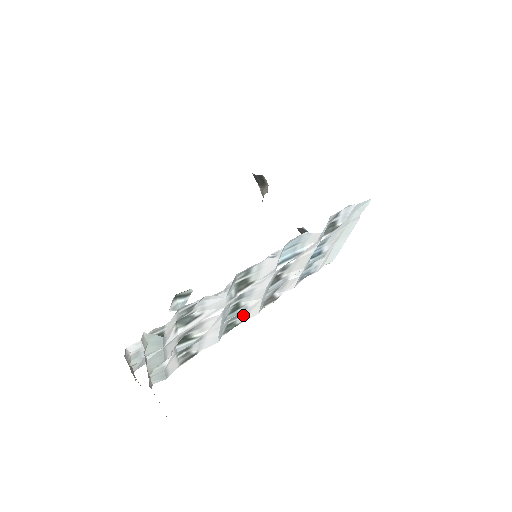
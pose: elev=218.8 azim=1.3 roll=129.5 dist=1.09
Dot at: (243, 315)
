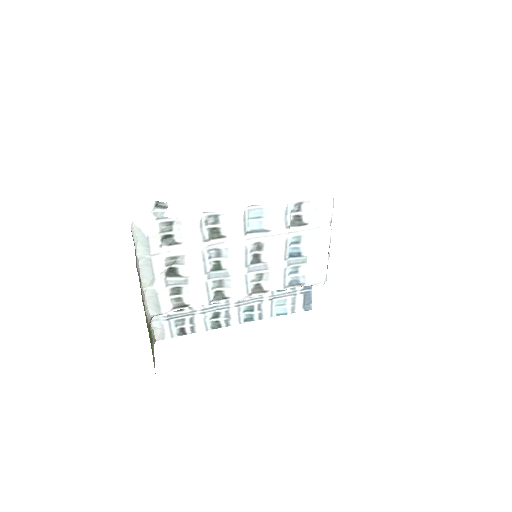
Dot at: (229, 286)
